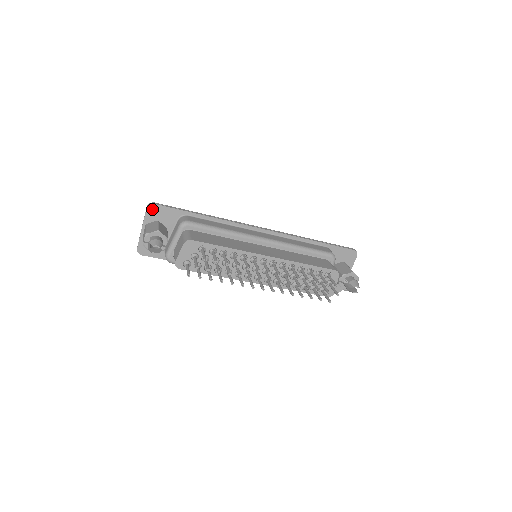
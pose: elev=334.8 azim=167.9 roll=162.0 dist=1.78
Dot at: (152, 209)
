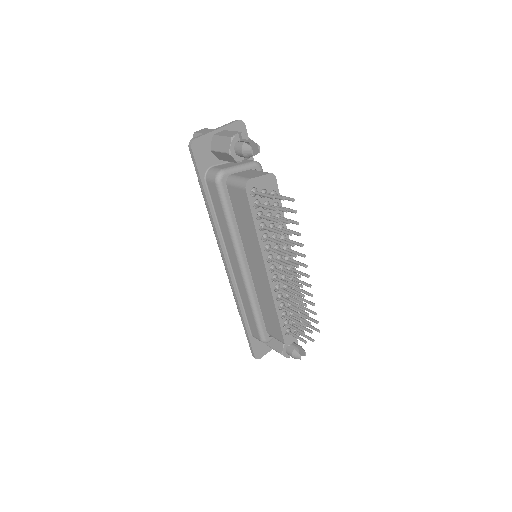
Dot at: (240, 126)
